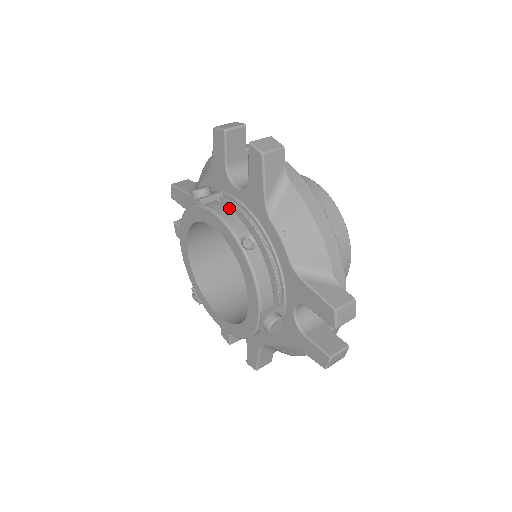
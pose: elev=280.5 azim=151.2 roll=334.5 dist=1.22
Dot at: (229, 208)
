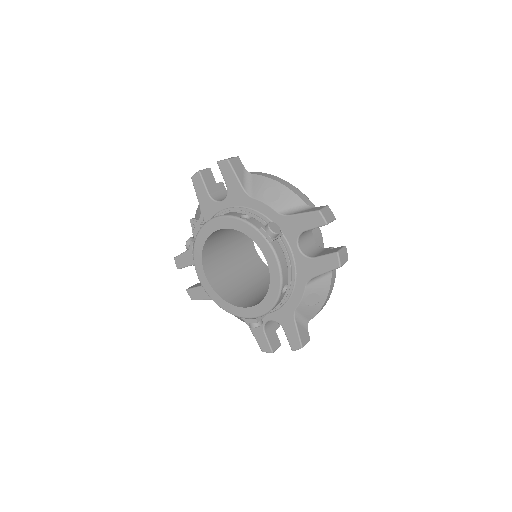
Dot at: (285, 256)
